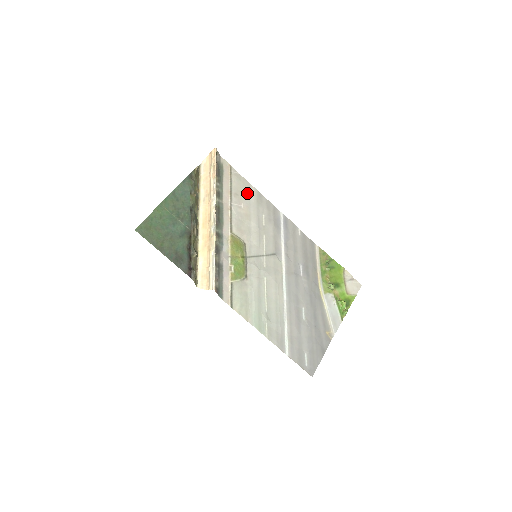
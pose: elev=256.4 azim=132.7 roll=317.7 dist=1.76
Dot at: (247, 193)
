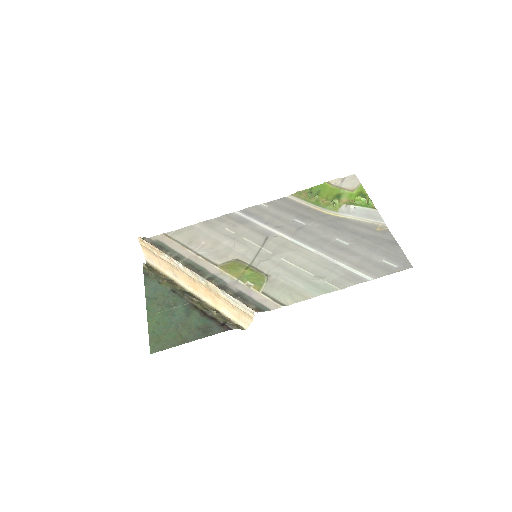
Dot at: (196, 233)
